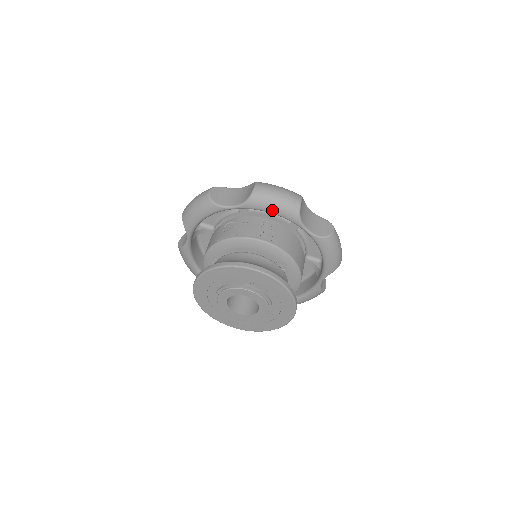
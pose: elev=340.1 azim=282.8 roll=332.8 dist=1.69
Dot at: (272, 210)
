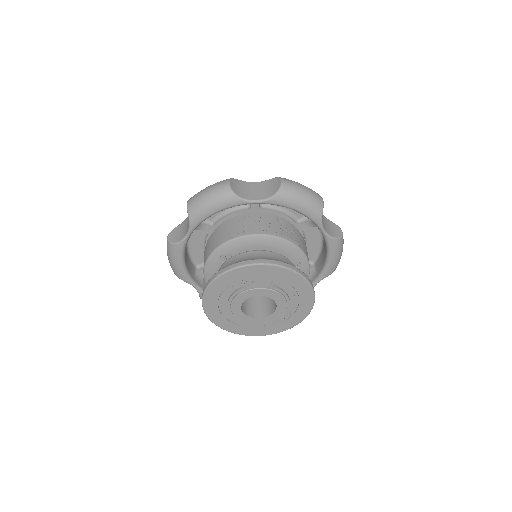
Dot at: (298, 208)
